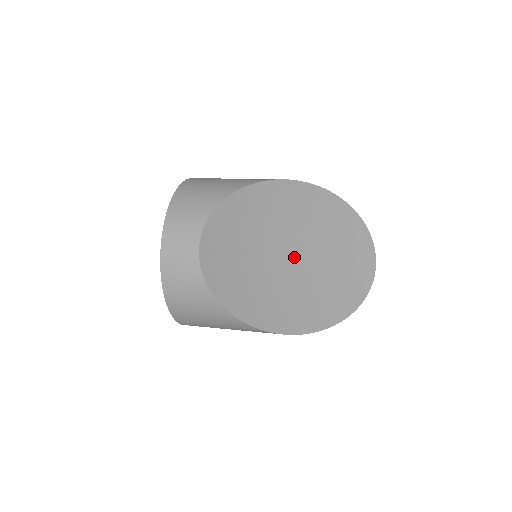
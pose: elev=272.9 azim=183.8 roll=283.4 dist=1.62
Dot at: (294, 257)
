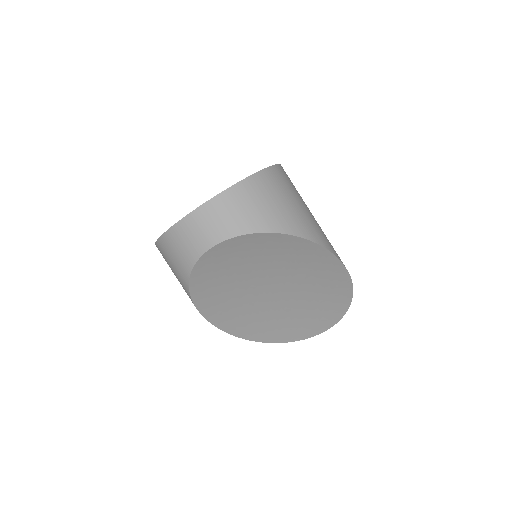
Dot at: (275, 291)
